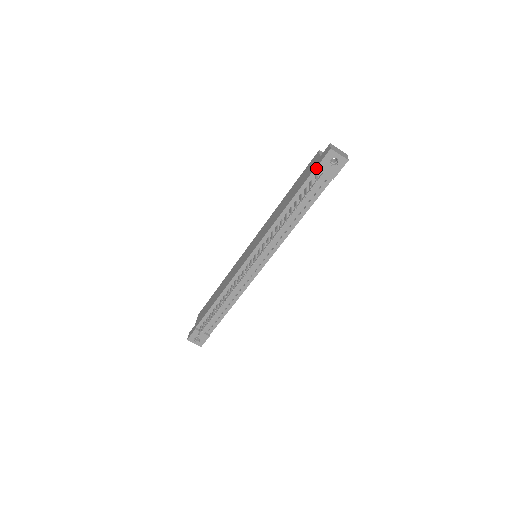
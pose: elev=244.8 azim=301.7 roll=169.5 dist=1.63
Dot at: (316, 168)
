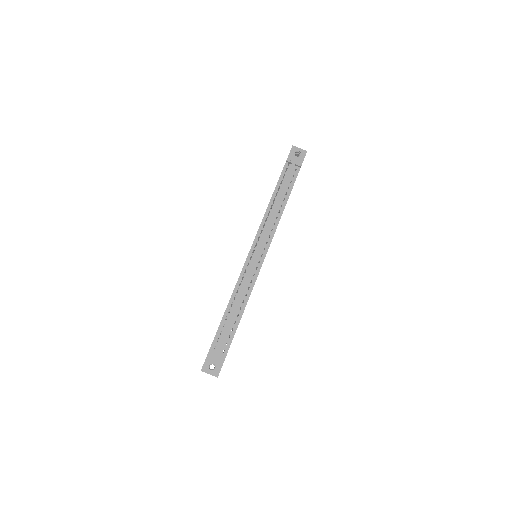
Dot at: (286, 160)
